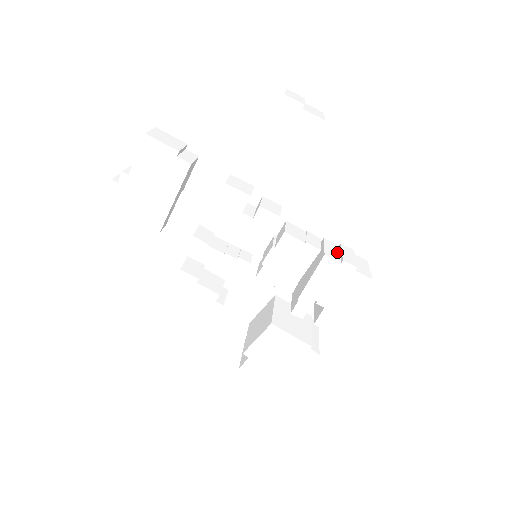
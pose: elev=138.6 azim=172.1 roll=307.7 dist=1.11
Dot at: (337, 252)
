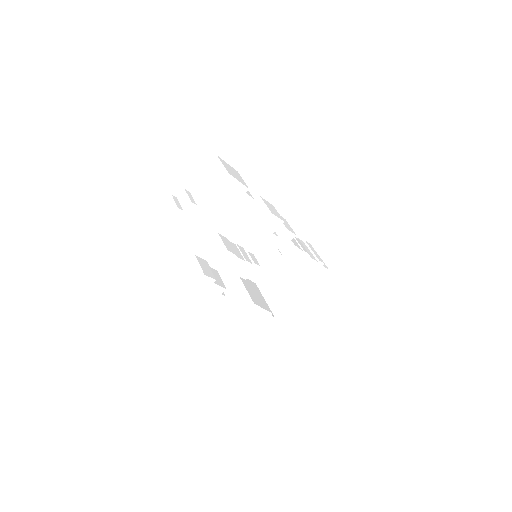
Dot at: (309, 250)
